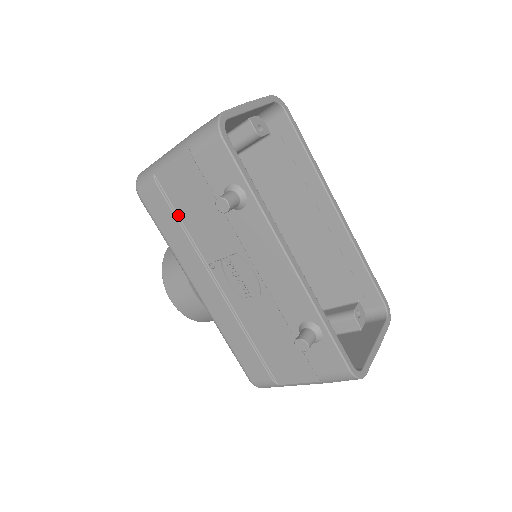
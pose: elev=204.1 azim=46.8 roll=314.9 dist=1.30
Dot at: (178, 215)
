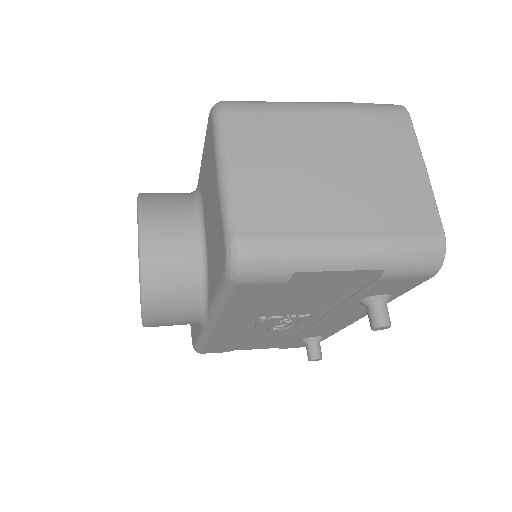
Dot at: occluded
